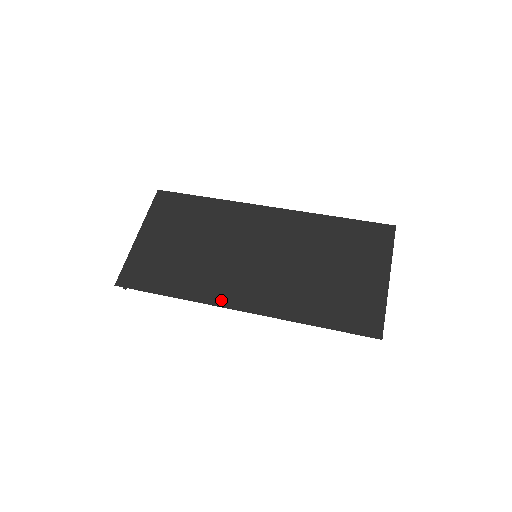
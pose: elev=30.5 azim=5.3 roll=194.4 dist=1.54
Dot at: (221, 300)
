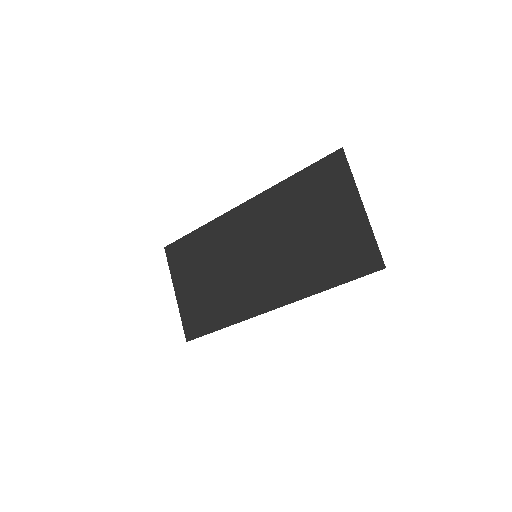
Dot at: (254, 310)
